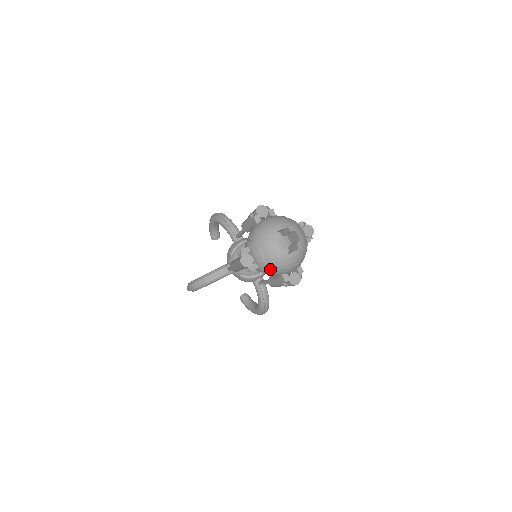
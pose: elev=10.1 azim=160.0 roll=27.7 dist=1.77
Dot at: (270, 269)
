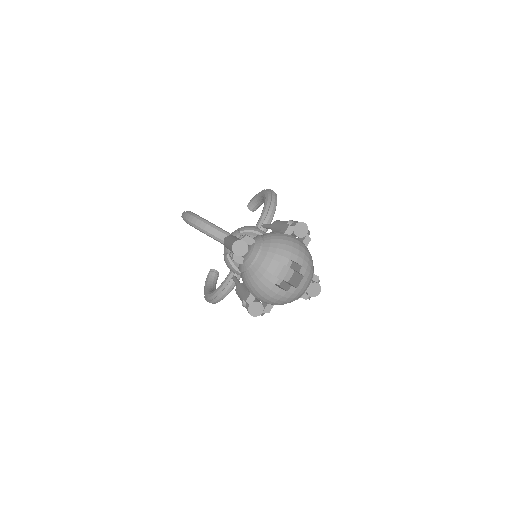
Dot at: (248, 277)
